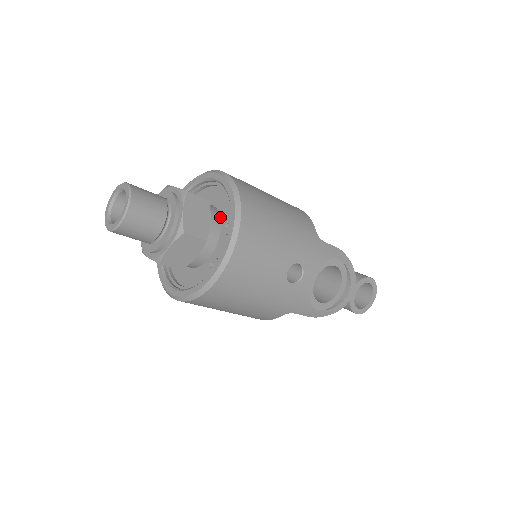
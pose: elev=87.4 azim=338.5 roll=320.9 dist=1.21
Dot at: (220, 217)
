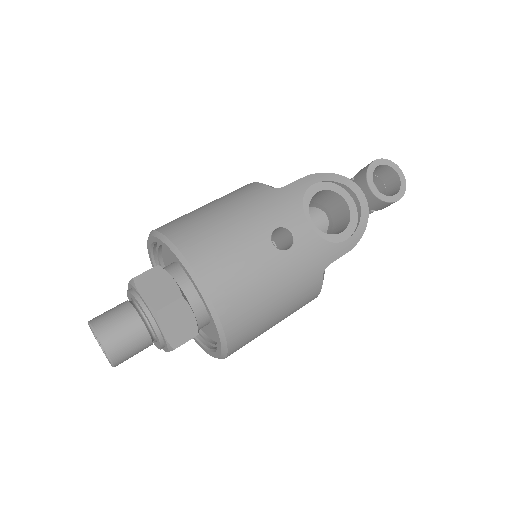
Dot at: occluded
